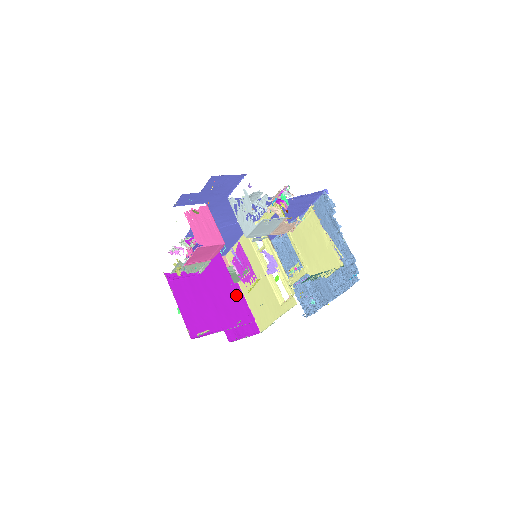
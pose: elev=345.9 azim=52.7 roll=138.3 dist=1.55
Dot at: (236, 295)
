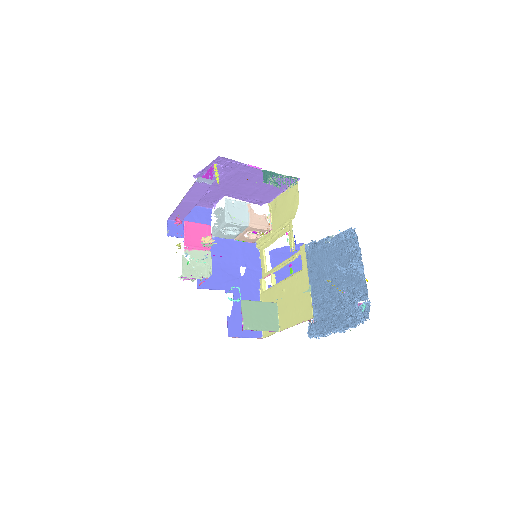
Dot at: occluded
